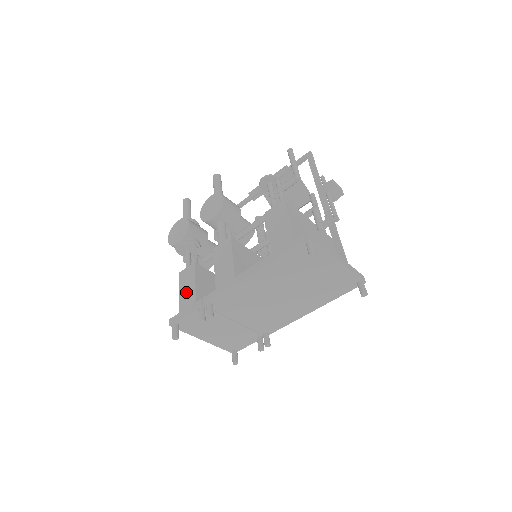
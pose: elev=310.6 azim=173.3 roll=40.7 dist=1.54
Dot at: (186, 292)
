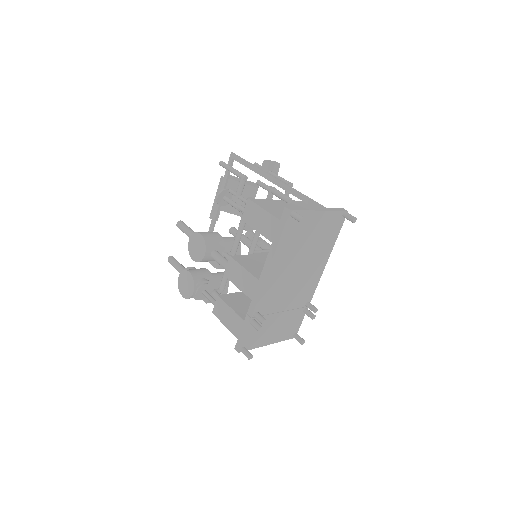
Dot at: (230, 320)
